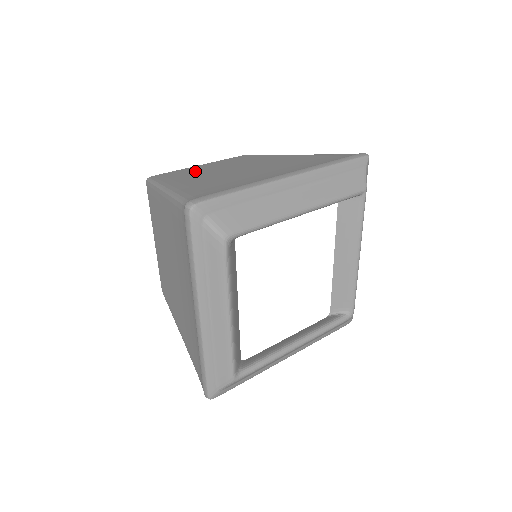
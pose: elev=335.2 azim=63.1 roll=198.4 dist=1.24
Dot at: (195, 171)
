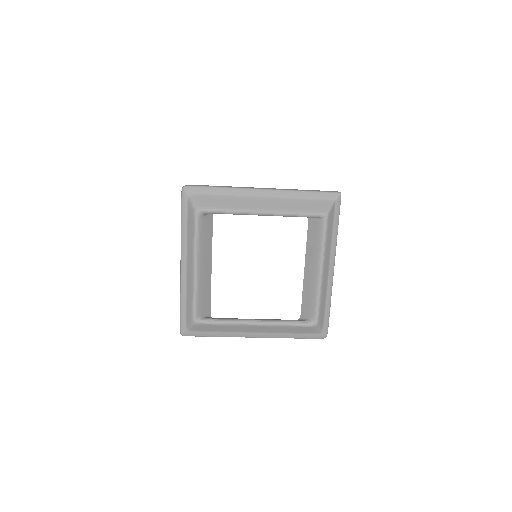
Dot at: occluded
